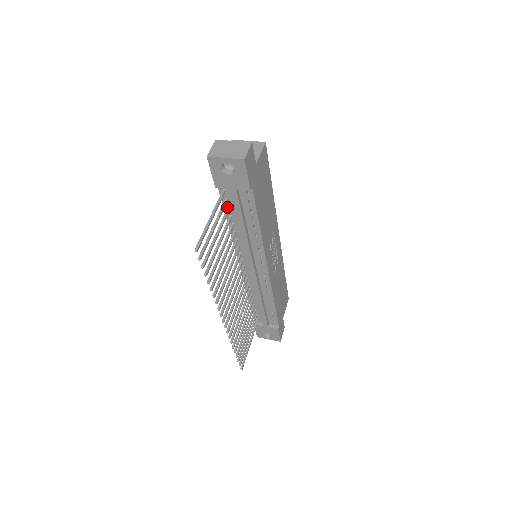
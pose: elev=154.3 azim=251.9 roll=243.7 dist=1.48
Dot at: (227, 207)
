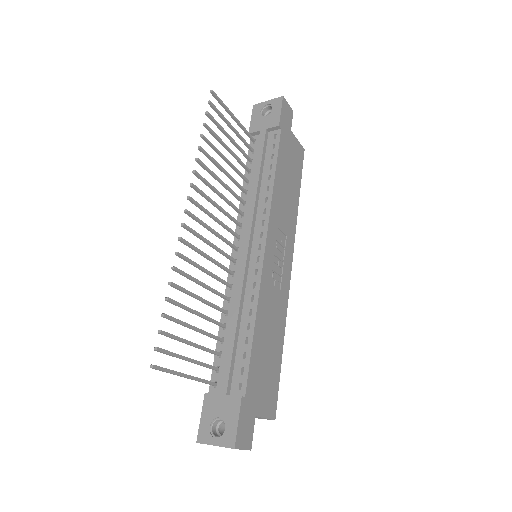
Dot at: (250, 160)
